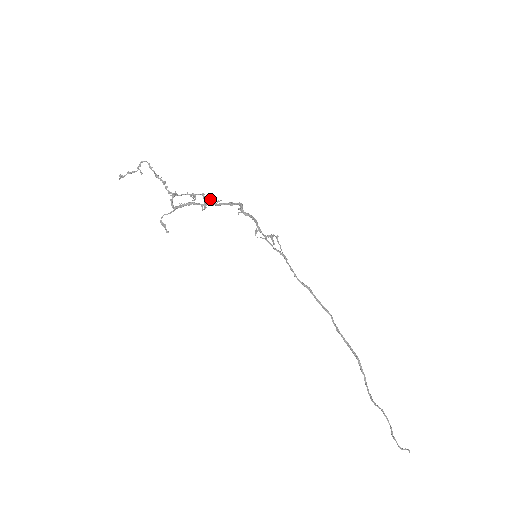
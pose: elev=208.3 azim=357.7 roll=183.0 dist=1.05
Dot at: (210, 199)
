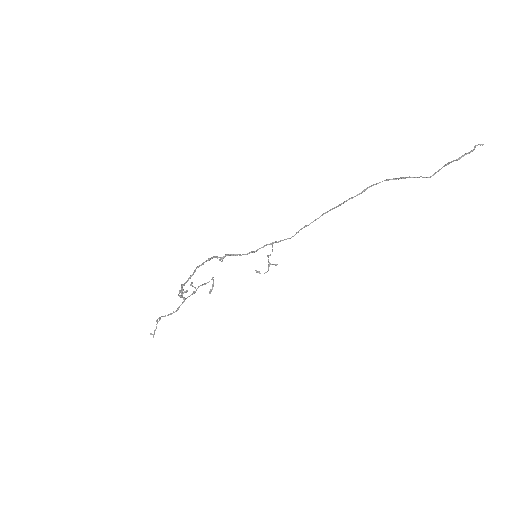
Dot at: (206, 283)
